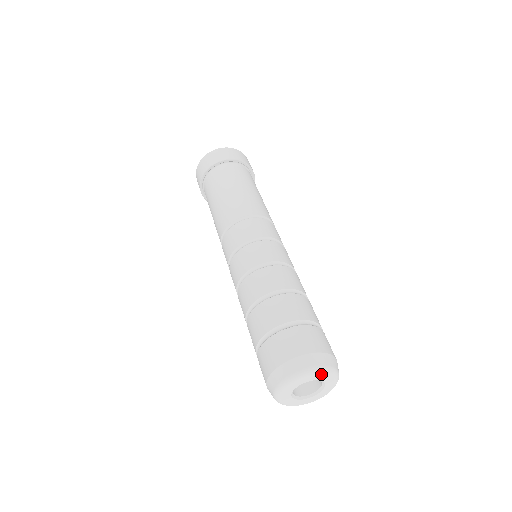
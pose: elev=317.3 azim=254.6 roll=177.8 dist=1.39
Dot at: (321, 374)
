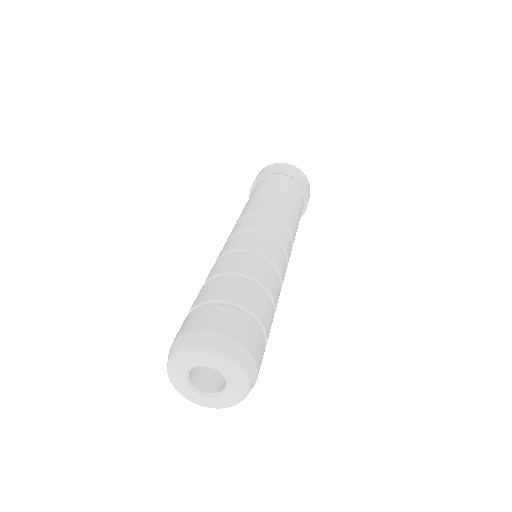
Dot at: (224, 364)
